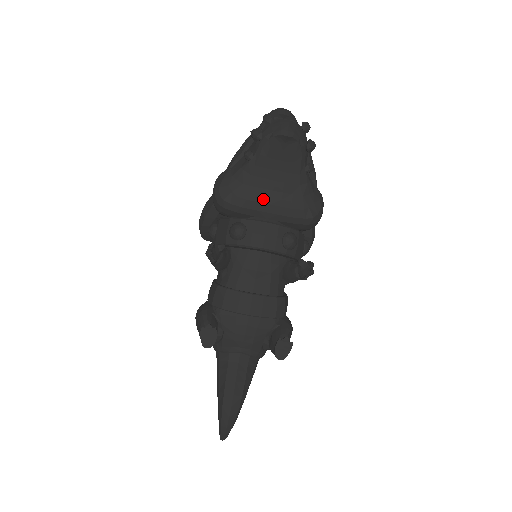
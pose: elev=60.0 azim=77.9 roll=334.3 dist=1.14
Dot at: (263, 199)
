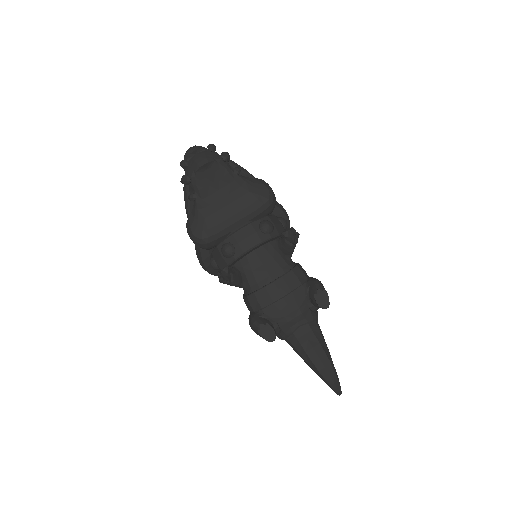
Dot at: (226, 216)
